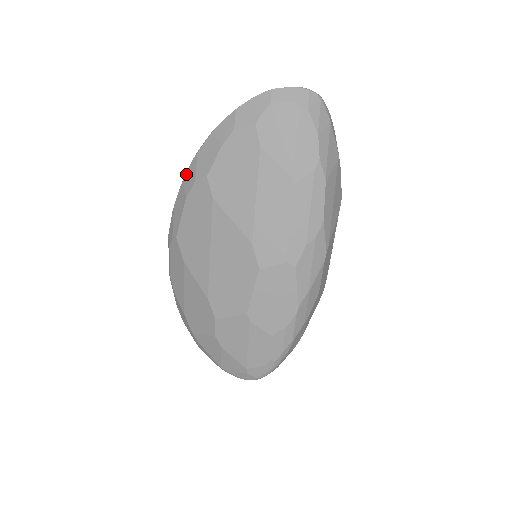
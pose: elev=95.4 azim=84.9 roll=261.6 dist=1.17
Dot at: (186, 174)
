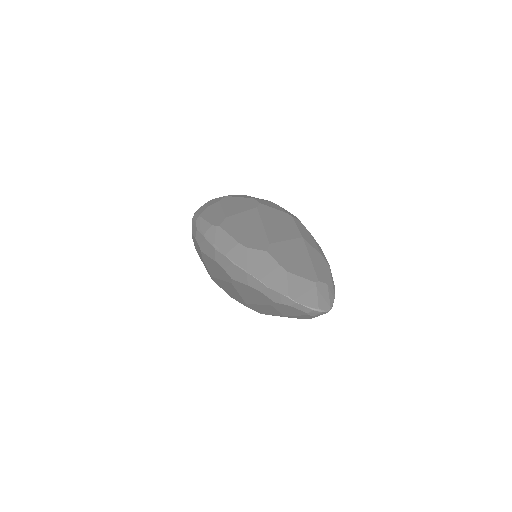
Dot at: (220, 253)
